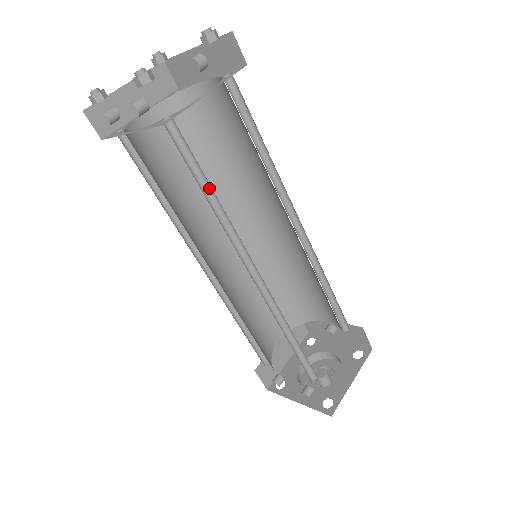
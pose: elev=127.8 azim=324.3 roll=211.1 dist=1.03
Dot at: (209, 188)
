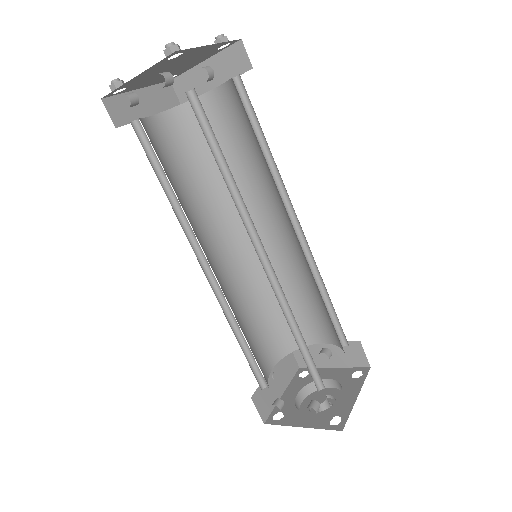
Dot at: (223, 162)
